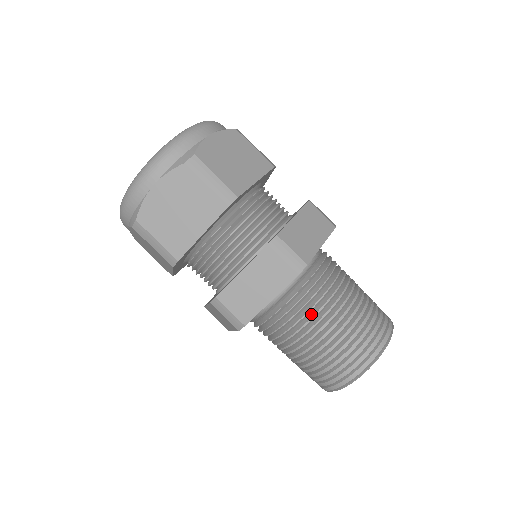
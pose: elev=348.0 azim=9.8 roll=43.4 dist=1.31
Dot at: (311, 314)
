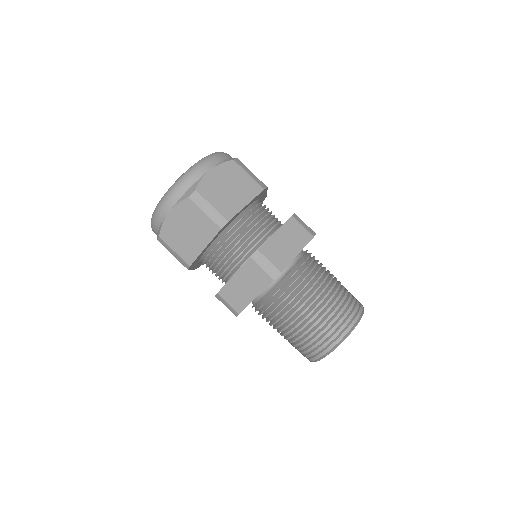
Dot at: (317, 277)
